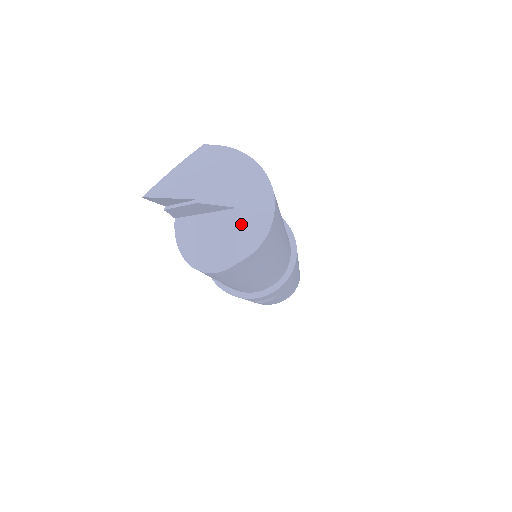
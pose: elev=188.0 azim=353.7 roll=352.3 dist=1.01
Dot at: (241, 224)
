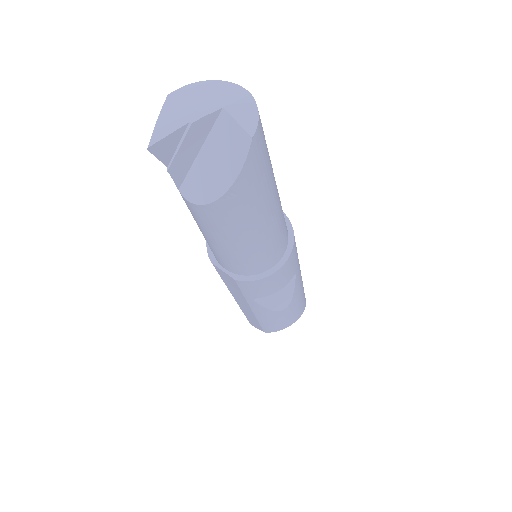
Dot at: (234, 115)
